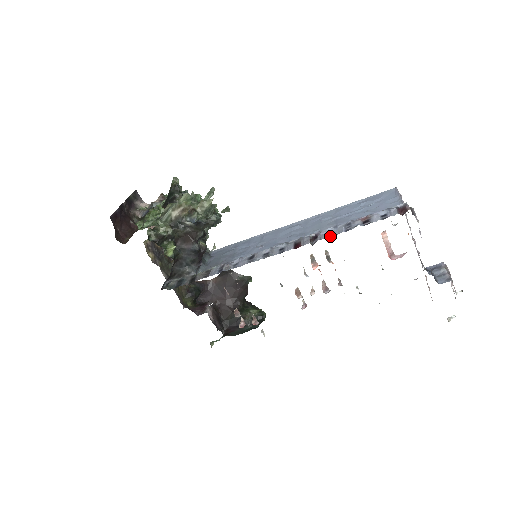
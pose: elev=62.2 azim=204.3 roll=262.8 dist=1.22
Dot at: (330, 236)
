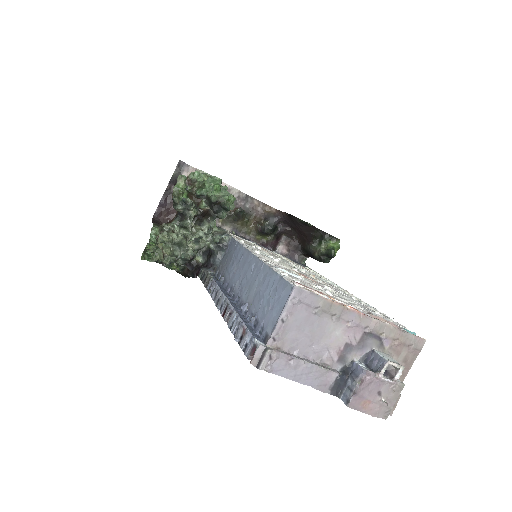
Dot at: (230, 328)
